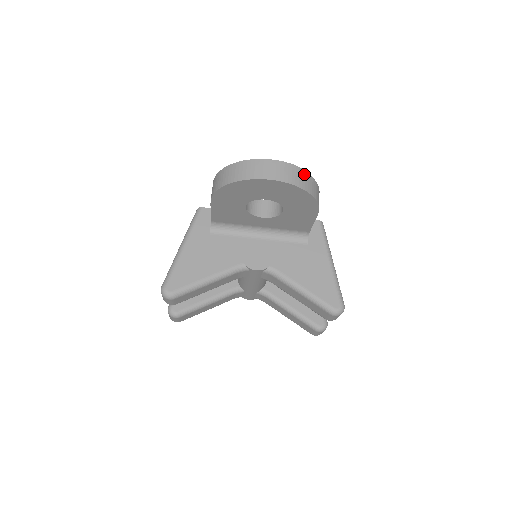
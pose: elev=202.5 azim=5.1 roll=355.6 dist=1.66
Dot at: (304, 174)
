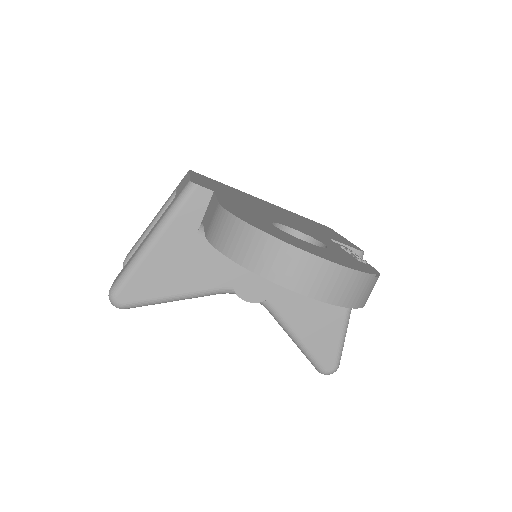
Dot at: (365, 281)
